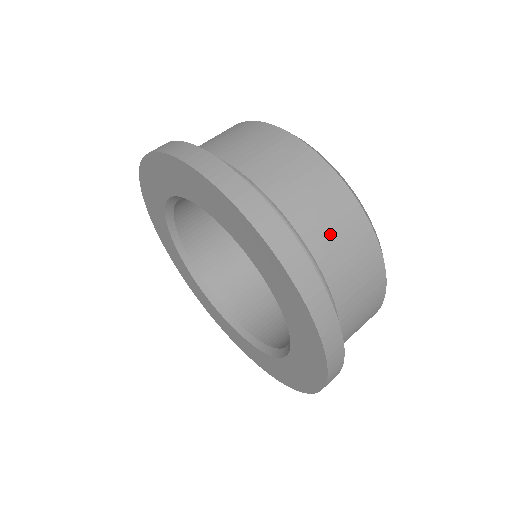
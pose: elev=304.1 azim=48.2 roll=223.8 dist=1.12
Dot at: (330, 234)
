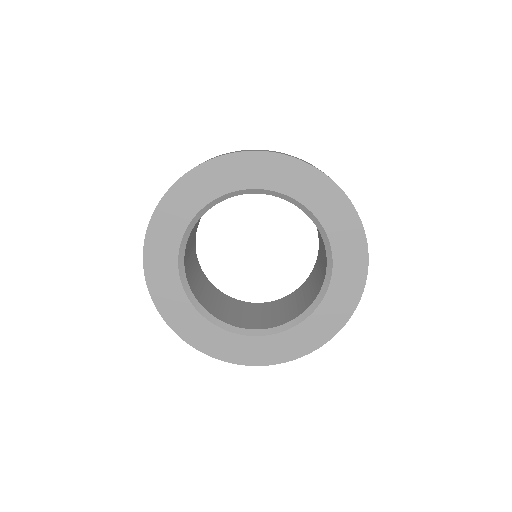
Dot at: occluded
